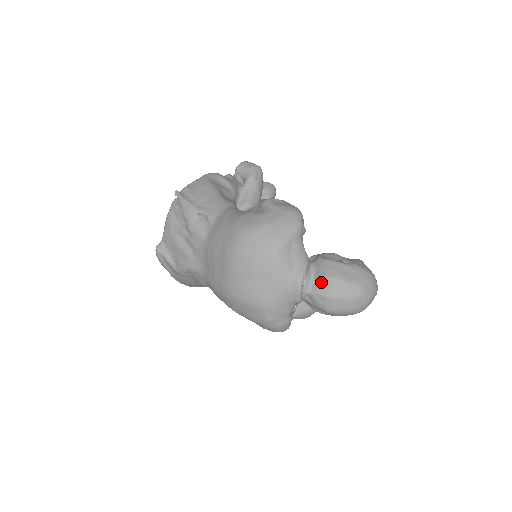
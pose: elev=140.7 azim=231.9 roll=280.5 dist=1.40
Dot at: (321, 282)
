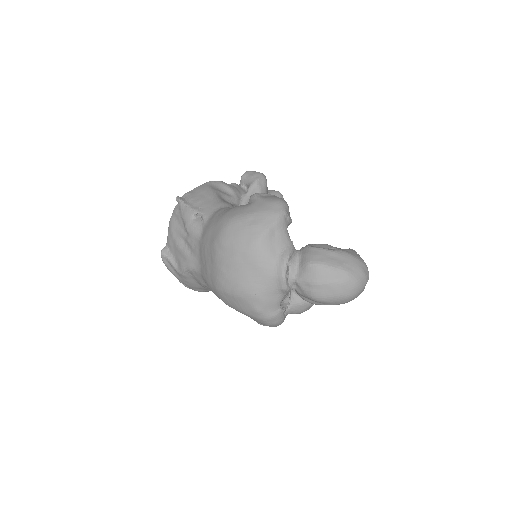
Dot at: (305, 268)
